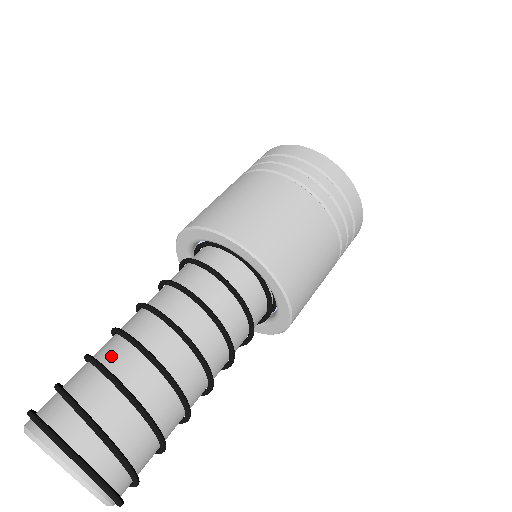
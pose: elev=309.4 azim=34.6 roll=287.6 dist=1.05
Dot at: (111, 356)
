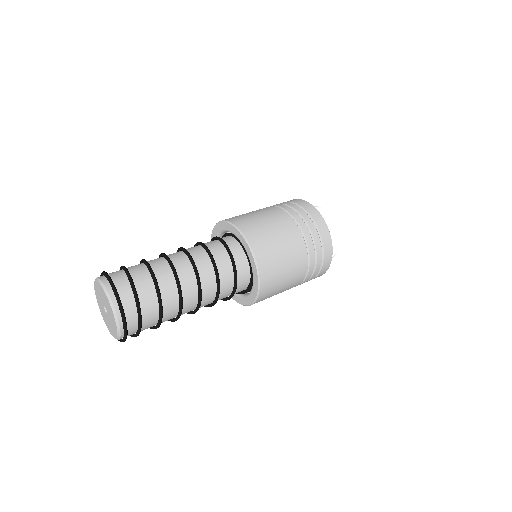
Dot at: (163, 280)
